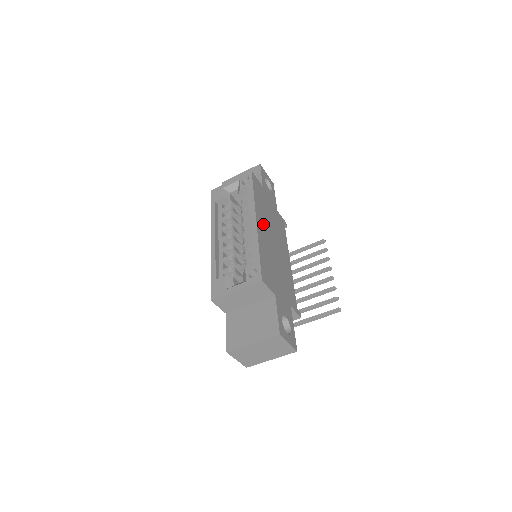
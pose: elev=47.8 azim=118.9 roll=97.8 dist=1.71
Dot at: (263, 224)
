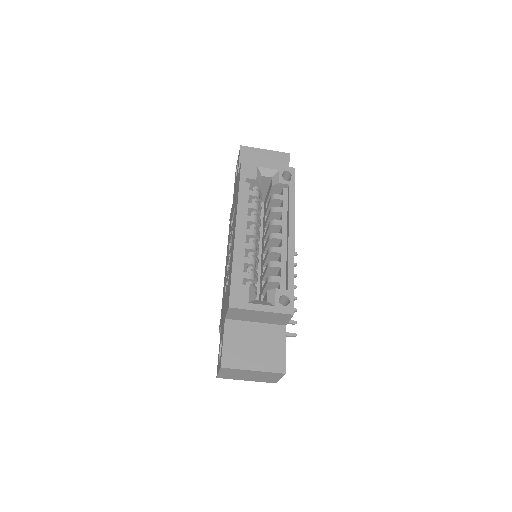
Dot at: occluded
